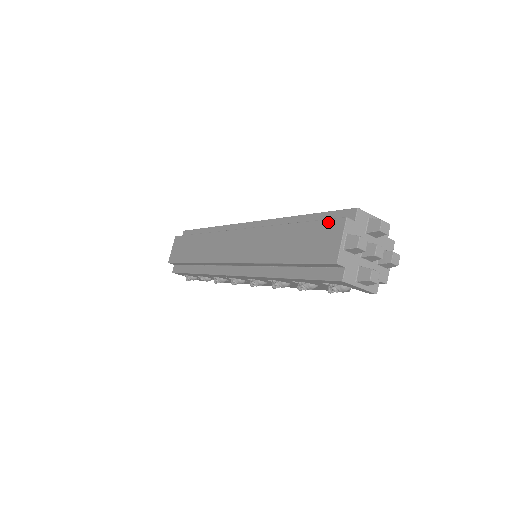
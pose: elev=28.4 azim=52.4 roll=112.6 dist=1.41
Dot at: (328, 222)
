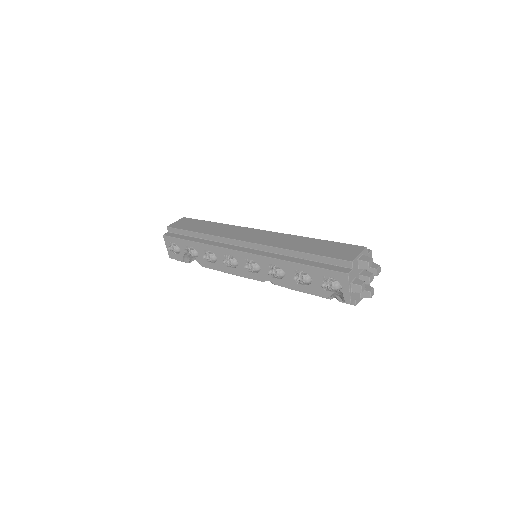
Dot at: (351, 245)
